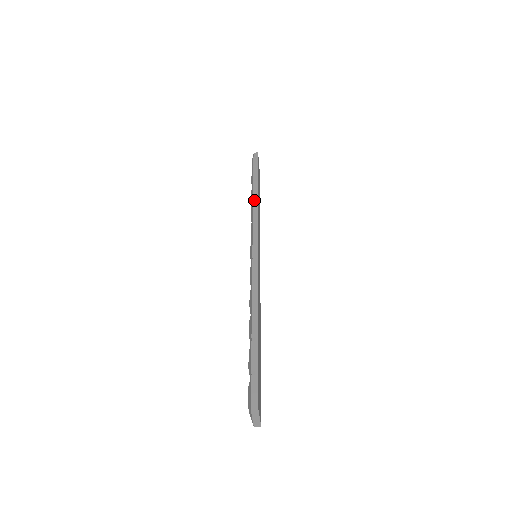
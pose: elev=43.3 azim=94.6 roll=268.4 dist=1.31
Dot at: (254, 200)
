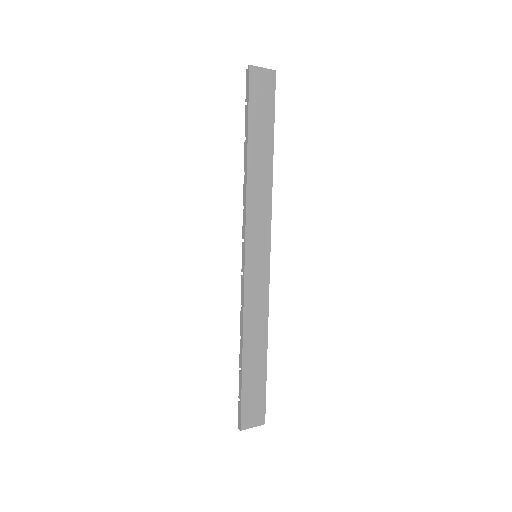
Dot at: (244, 177)
